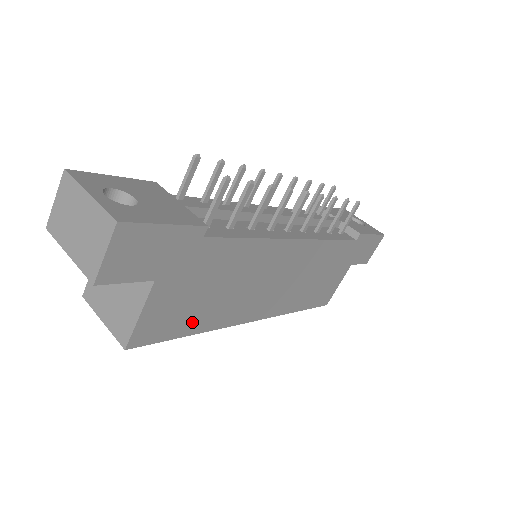
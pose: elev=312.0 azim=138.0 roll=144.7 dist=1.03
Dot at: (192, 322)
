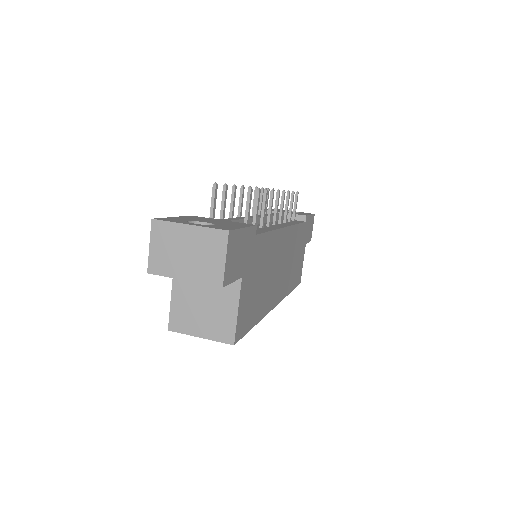
Dot at: (255, 312)
